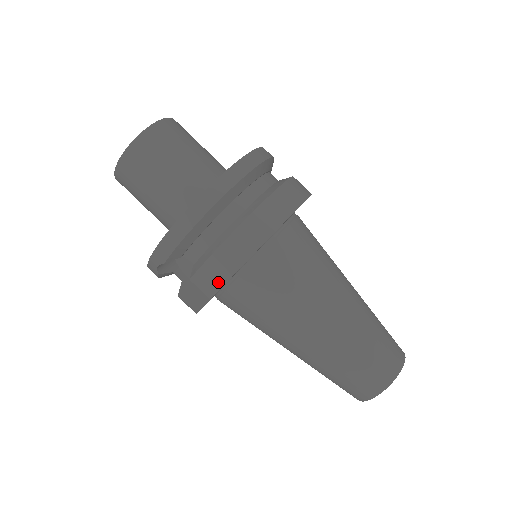
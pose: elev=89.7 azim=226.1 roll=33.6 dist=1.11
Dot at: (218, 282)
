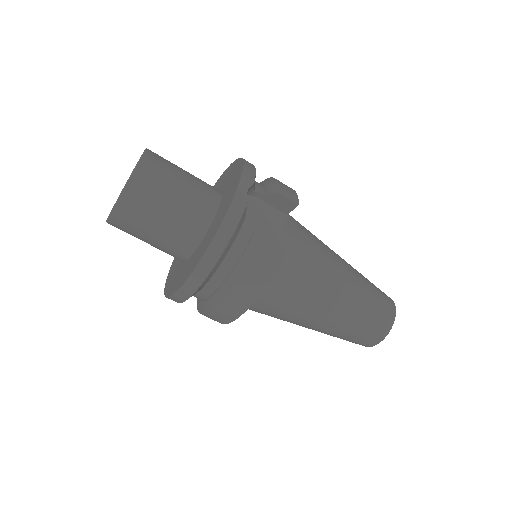
Dot at: occluded
